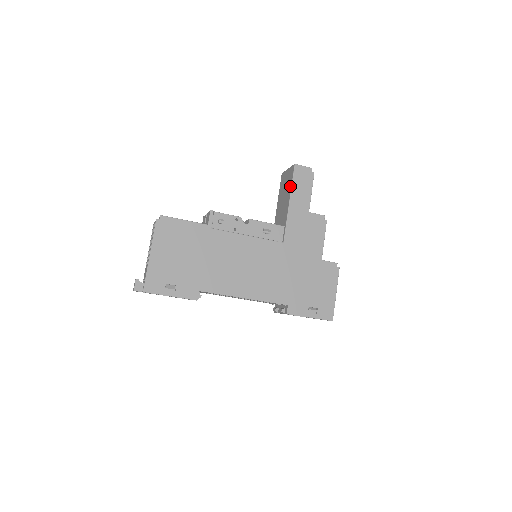
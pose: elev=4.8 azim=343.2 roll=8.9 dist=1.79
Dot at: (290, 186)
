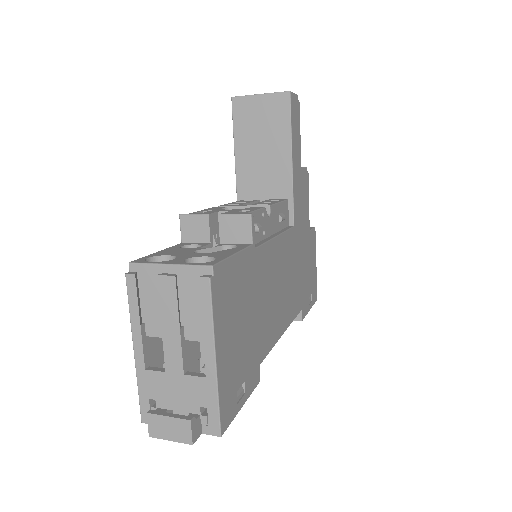
Dot at: (287, 131)
